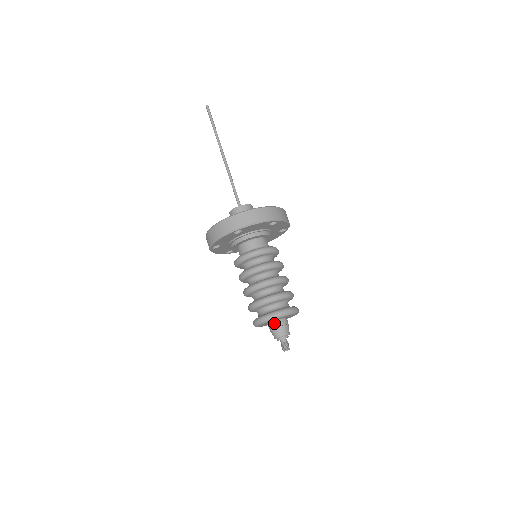
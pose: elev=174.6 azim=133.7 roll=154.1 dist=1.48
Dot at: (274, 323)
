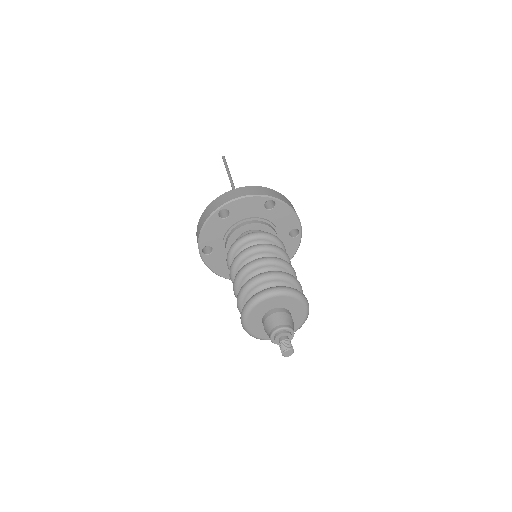
Dot at: (268, 314)
